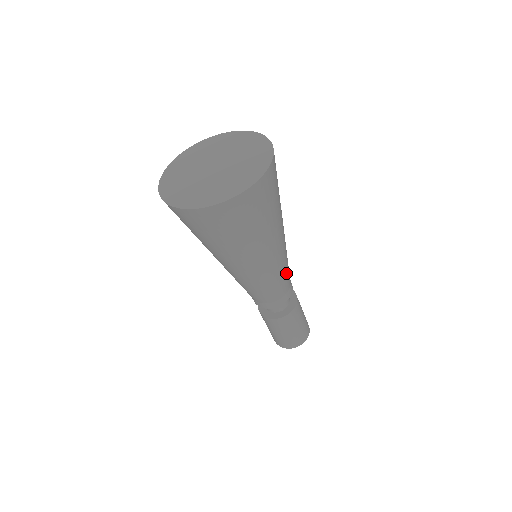
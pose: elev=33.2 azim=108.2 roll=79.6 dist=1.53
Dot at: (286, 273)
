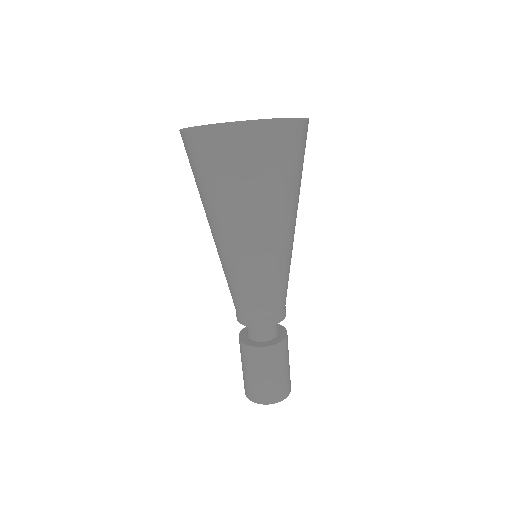
Dot at: (284, 284)
